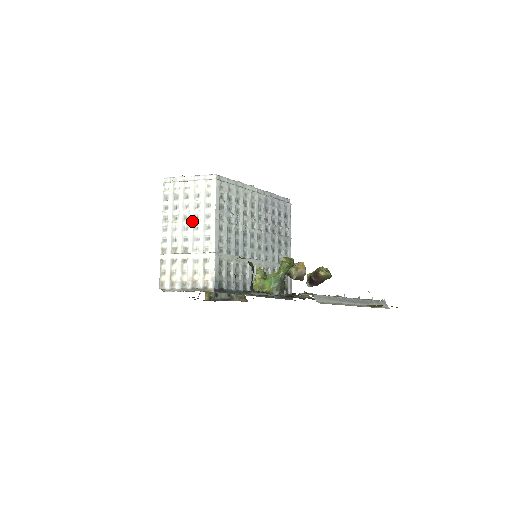
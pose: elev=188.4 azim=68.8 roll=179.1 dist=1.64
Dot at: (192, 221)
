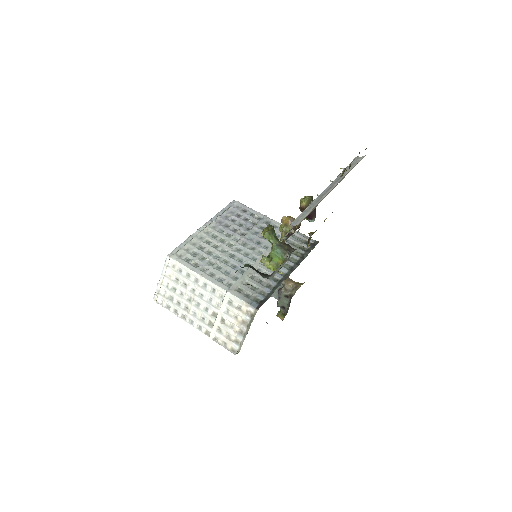
Dot at: (194, 296)
